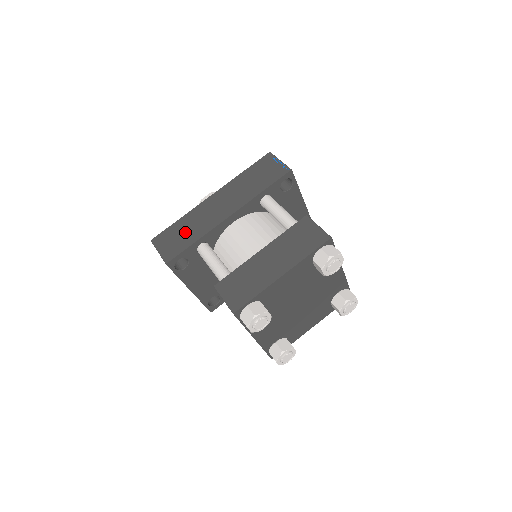
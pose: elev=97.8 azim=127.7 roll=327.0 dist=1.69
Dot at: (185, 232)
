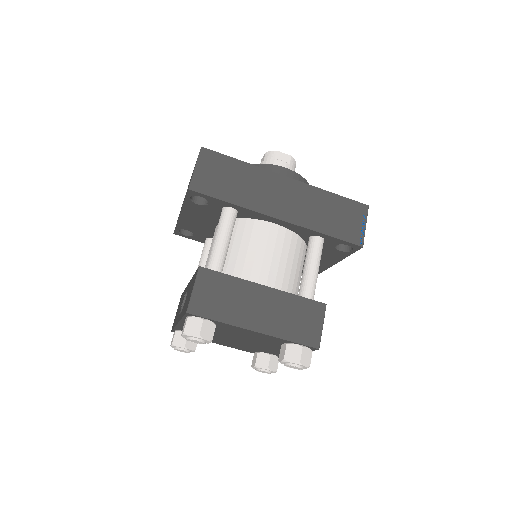
Dot at: (234, 181)
